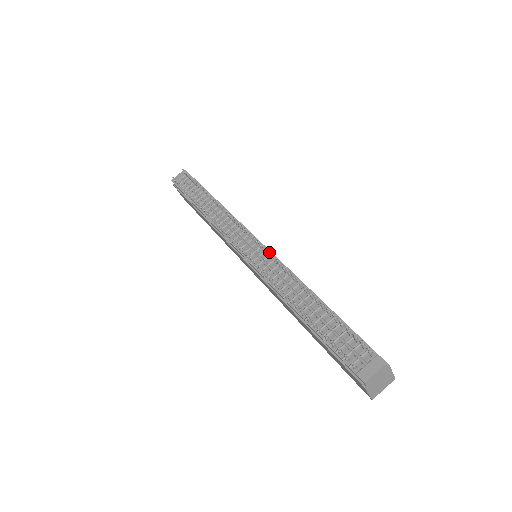
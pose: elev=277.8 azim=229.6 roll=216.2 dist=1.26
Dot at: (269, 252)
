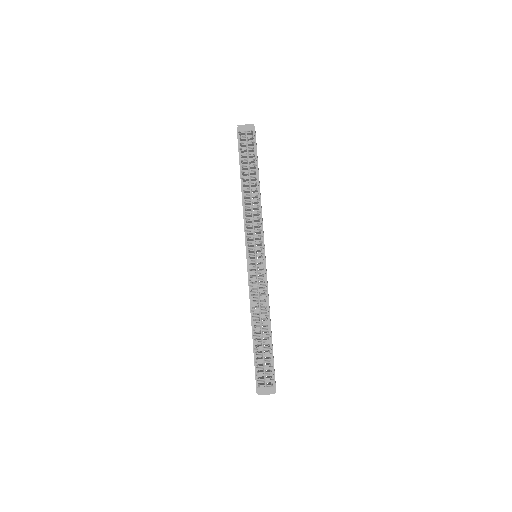
Dot at: occluded
